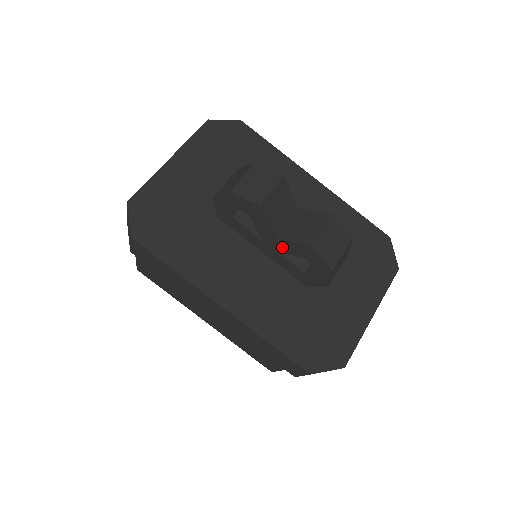
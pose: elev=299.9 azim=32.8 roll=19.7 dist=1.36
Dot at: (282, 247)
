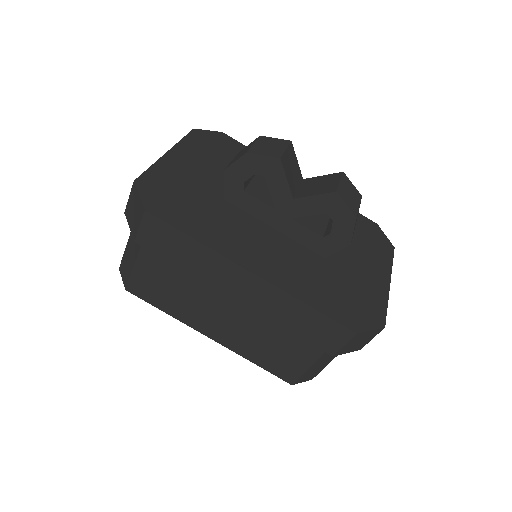
Dot at: (300, 209)
